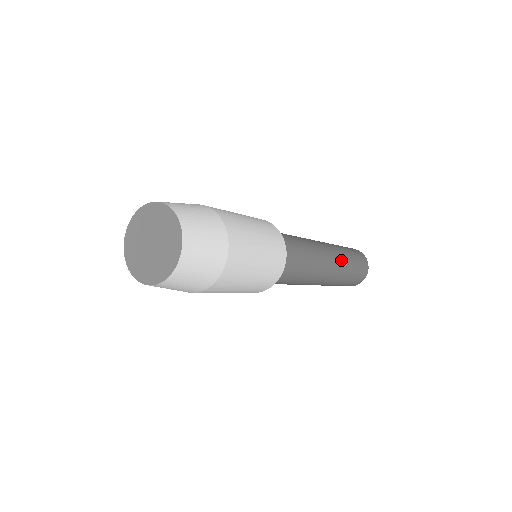
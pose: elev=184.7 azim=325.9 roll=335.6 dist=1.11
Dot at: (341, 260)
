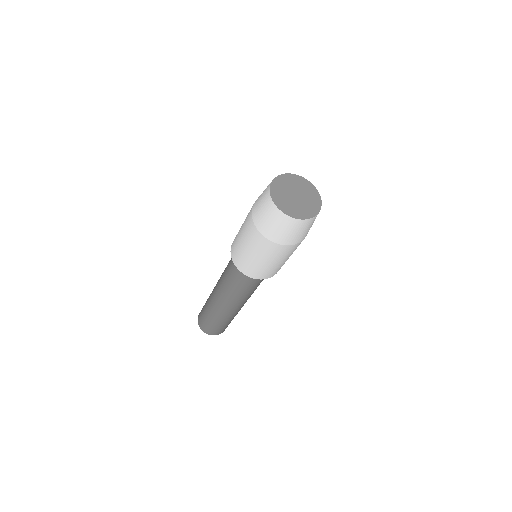
Dot at: occluded
